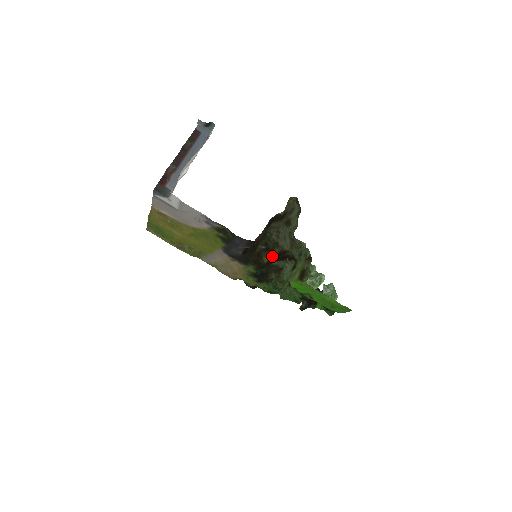
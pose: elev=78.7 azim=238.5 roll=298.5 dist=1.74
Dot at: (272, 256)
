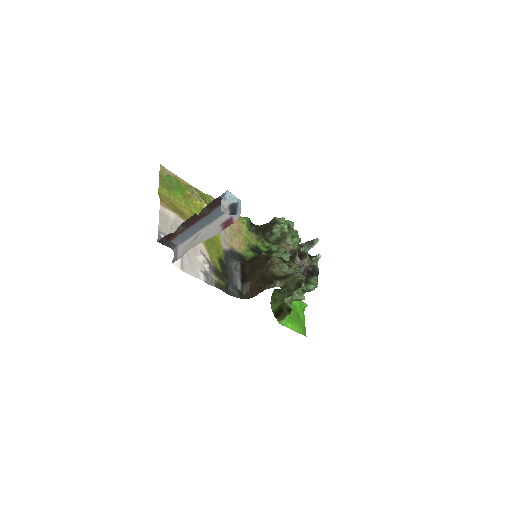
Dot at: occluded
